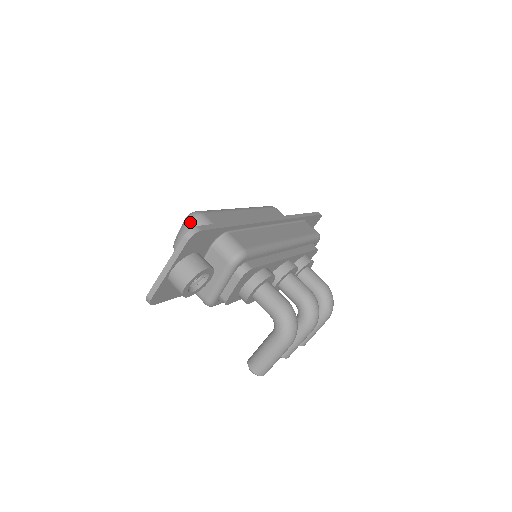
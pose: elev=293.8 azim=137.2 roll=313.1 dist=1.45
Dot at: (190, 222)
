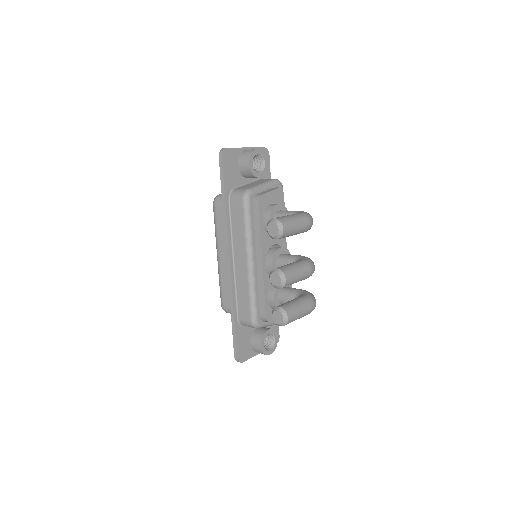
Dot at: occluded
